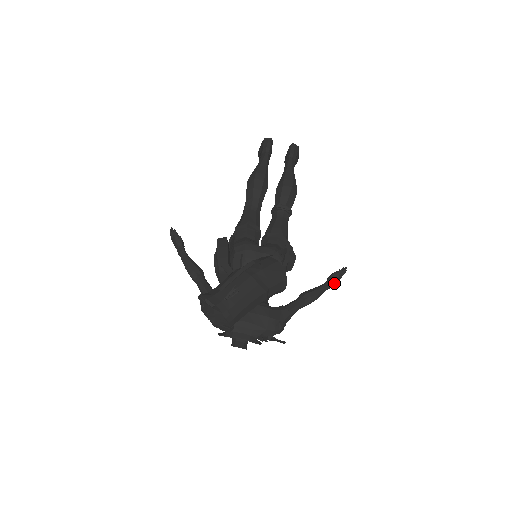
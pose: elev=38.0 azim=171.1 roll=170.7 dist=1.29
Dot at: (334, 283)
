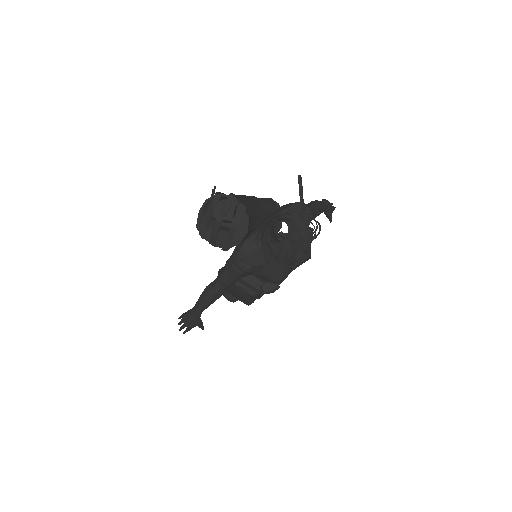
Dot at: (329, 204)
